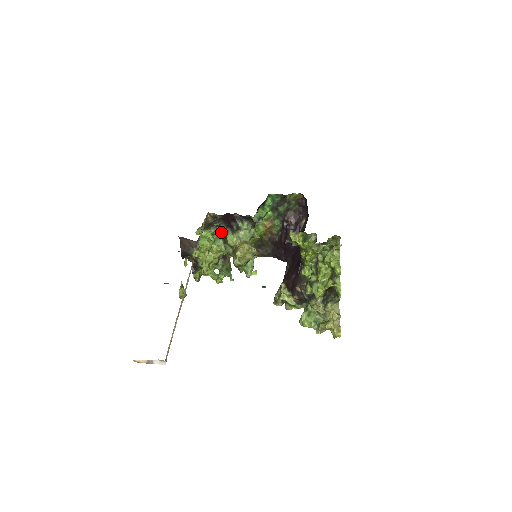
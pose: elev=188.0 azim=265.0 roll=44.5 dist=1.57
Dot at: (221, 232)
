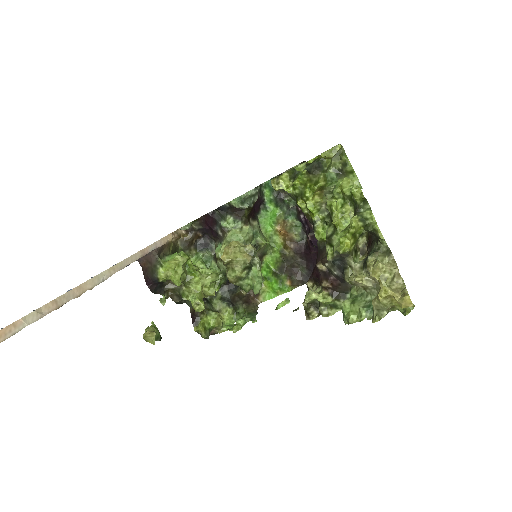
Dot at: (214, 254)
